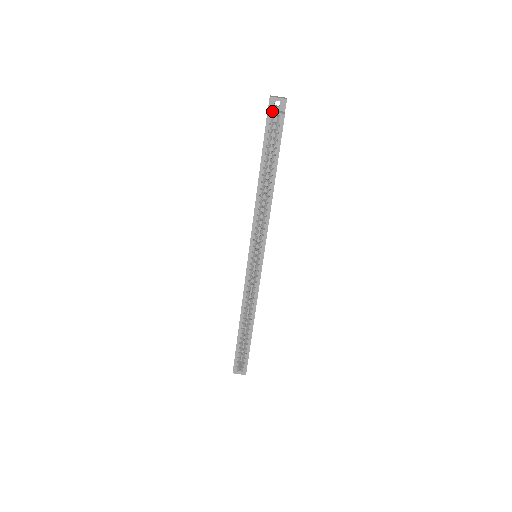
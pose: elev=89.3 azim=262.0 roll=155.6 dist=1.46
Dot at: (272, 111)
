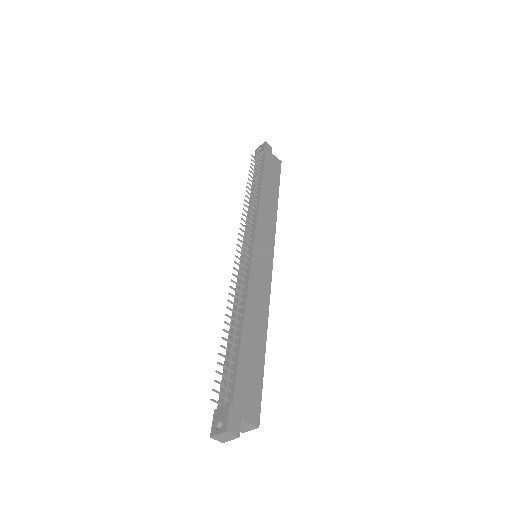
Dot at: (242, 430)
